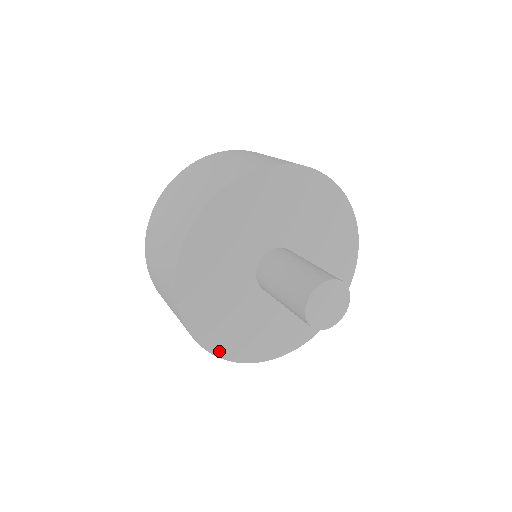
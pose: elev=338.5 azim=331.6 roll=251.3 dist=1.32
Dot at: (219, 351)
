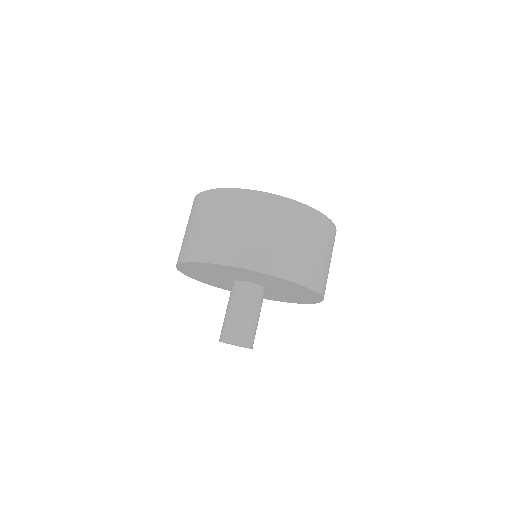
Dot at: (211, 284)
